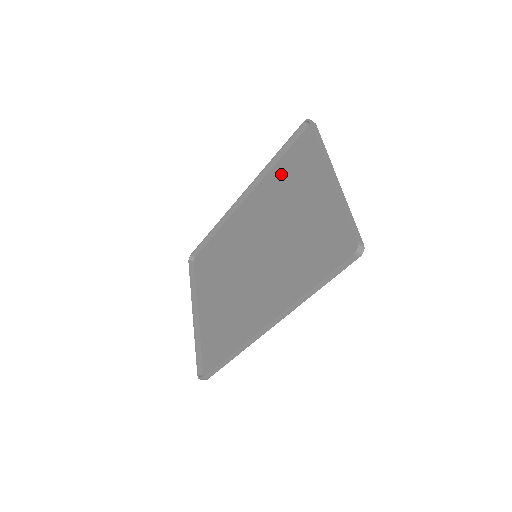
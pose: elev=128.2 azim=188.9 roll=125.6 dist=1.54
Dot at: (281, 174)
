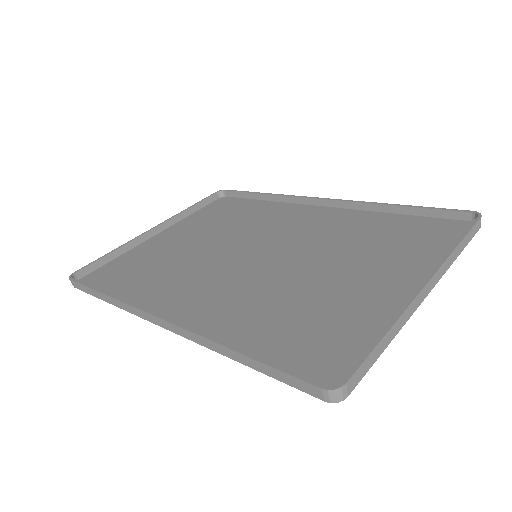
Dot at: (382, 226)
